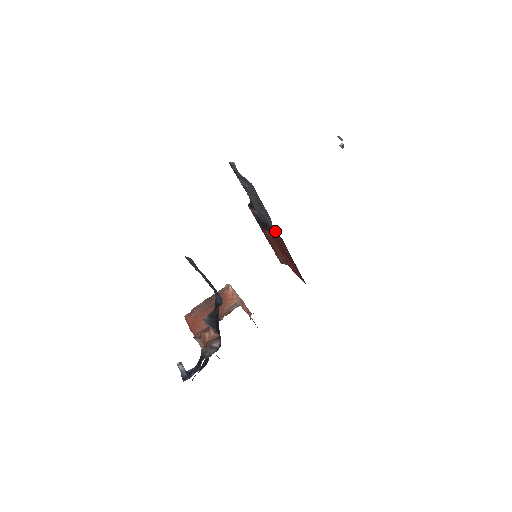
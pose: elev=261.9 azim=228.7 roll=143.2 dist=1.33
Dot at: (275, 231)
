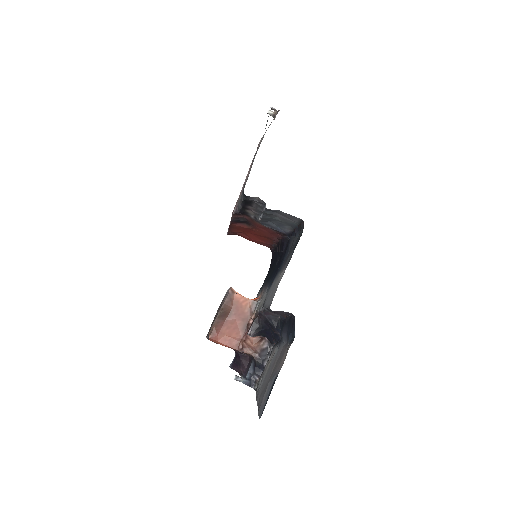
Dot at: (280, 233)
